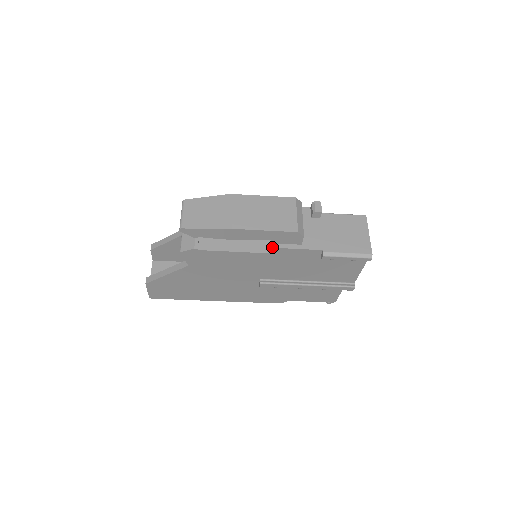
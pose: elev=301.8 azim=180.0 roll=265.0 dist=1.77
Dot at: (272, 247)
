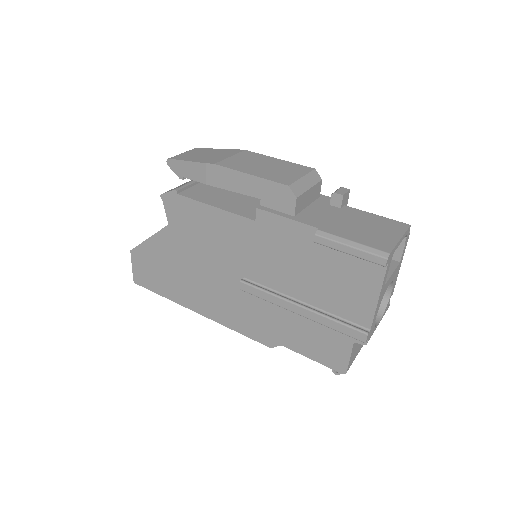
Dot at: occluded
